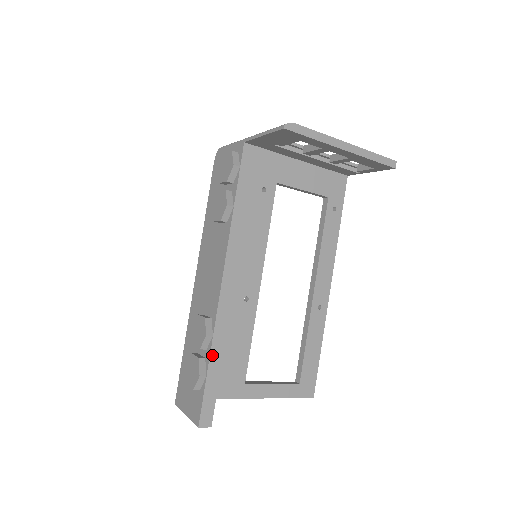
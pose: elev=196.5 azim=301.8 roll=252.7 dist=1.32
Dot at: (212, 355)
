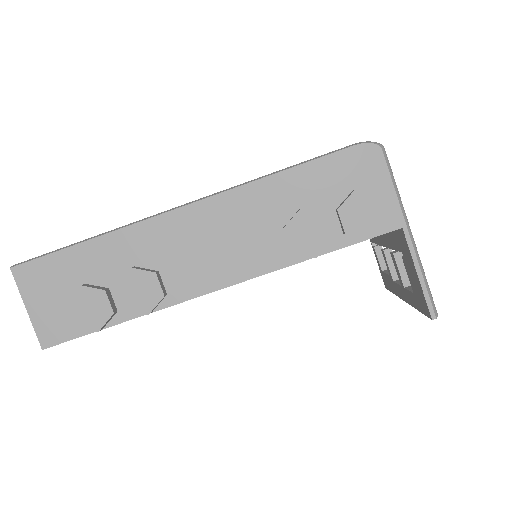
Dot at: occluded
